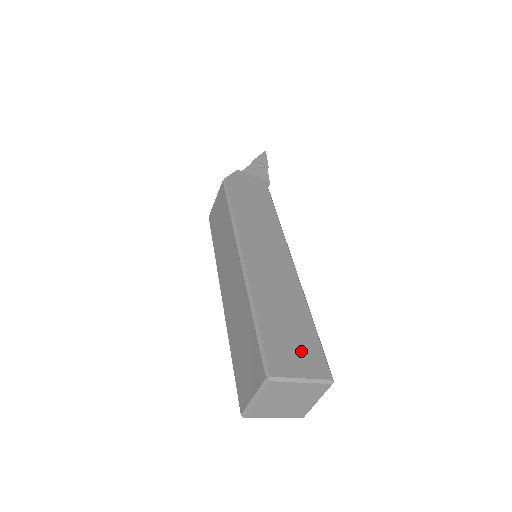
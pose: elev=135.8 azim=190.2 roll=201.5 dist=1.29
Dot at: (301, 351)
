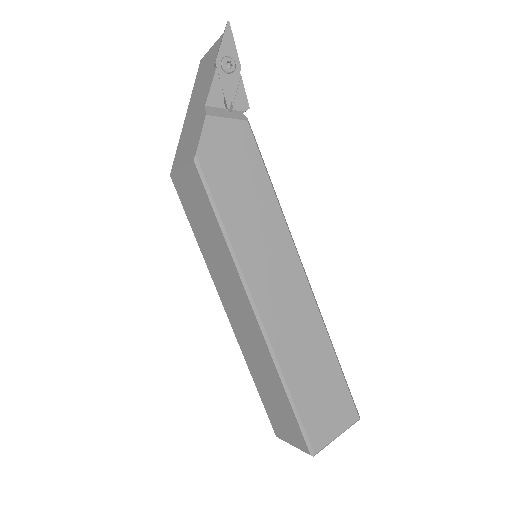
Dot at: (333, 407)
